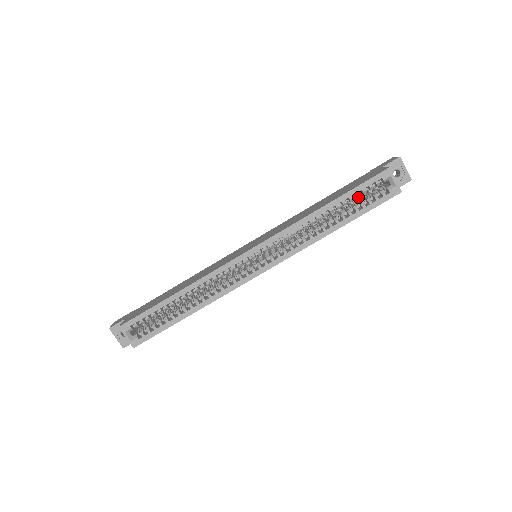
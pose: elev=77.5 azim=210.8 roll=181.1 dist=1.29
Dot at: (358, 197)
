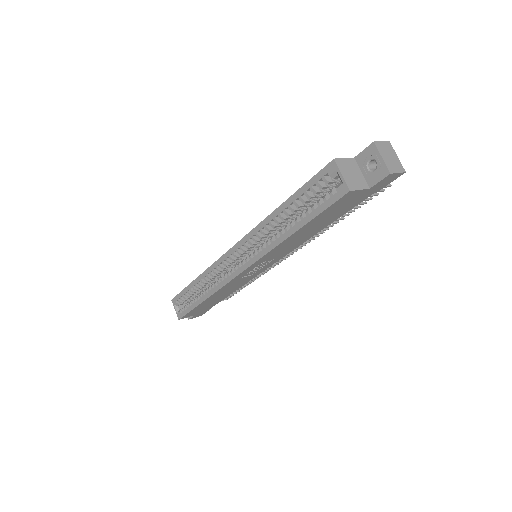
Dot at: (310, 197)
